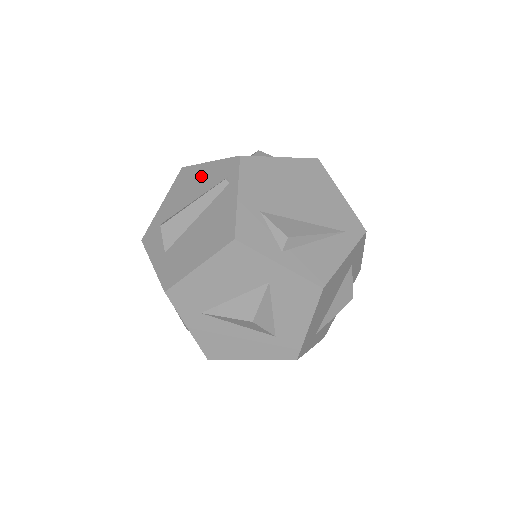
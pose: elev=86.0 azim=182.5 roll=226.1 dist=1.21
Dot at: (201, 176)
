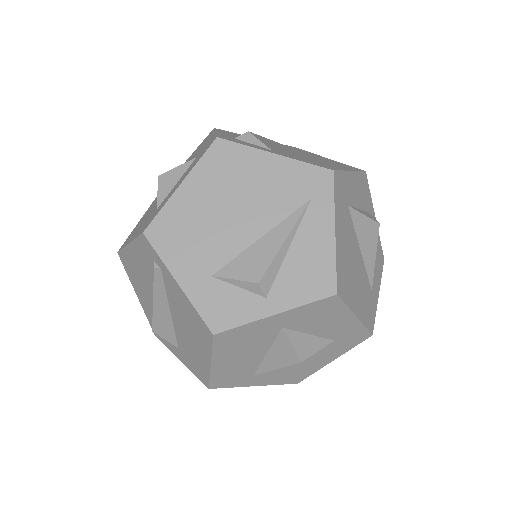
Dot at: (136, 262)
